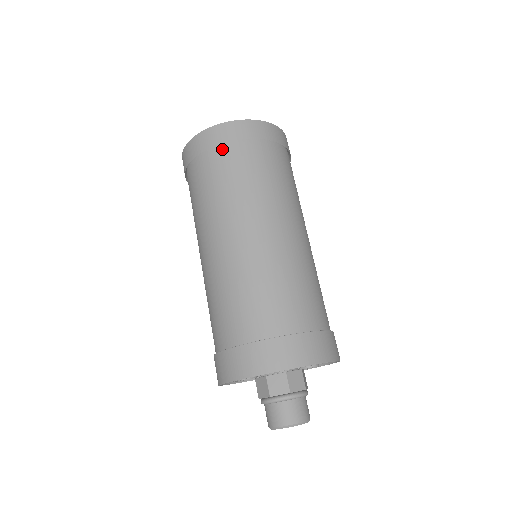
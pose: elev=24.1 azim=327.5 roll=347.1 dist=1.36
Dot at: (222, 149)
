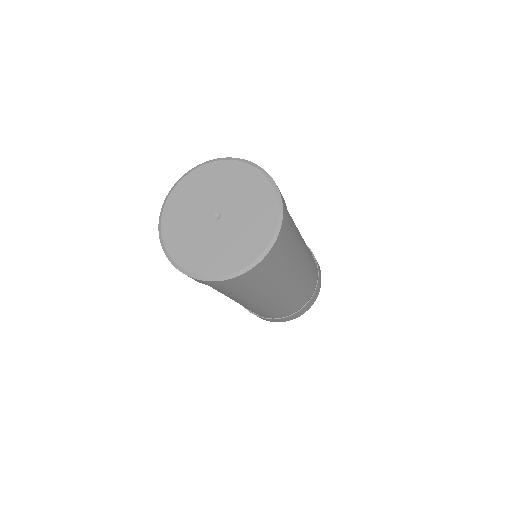
Dot at: (259, 275)
